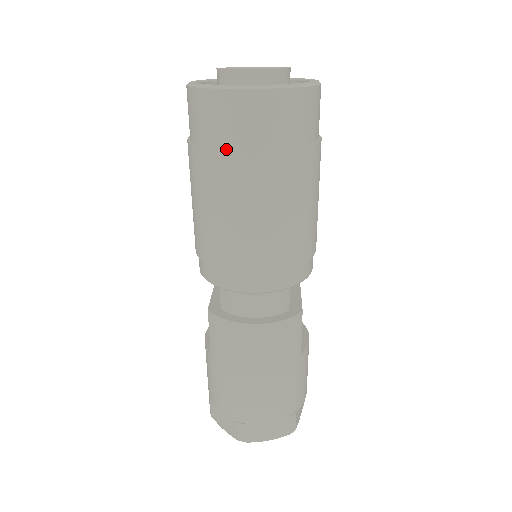
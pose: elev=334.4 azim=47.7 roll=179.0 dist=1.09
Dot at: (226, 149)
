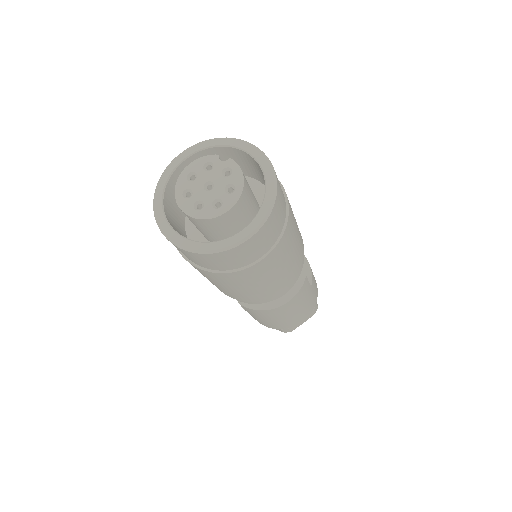
Dot at: (226, 271)
